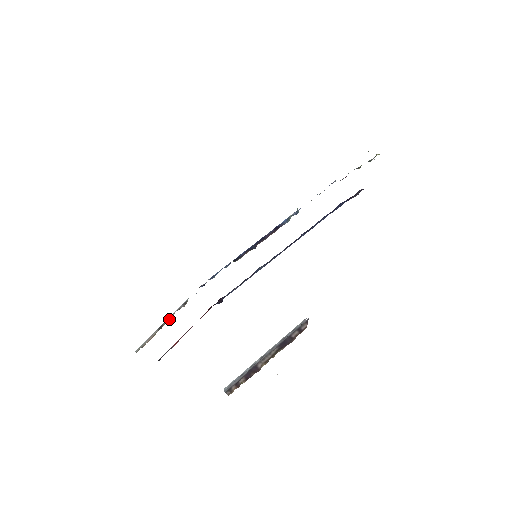
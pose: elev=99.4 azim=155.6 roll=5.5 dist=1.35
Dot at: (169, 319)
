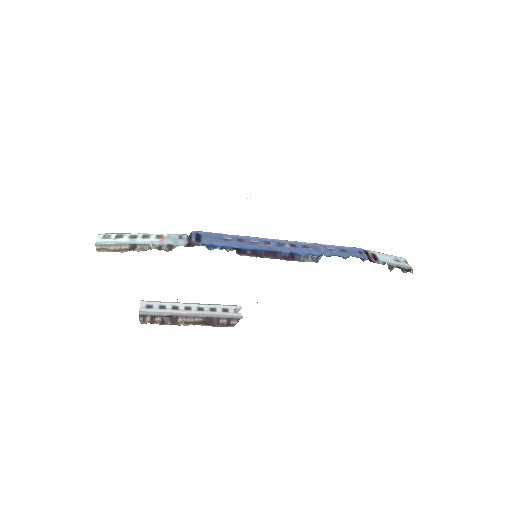
Dot at: (146, 248)
